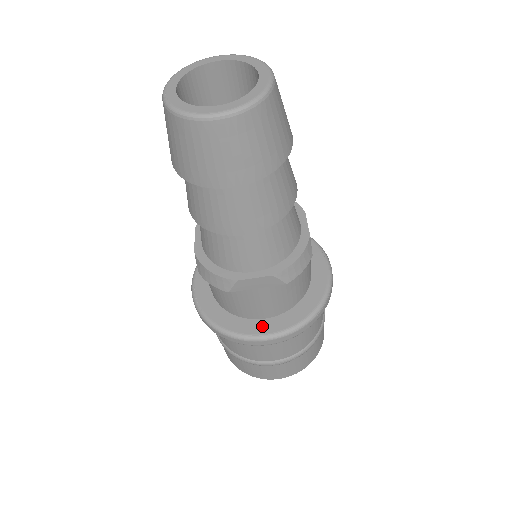
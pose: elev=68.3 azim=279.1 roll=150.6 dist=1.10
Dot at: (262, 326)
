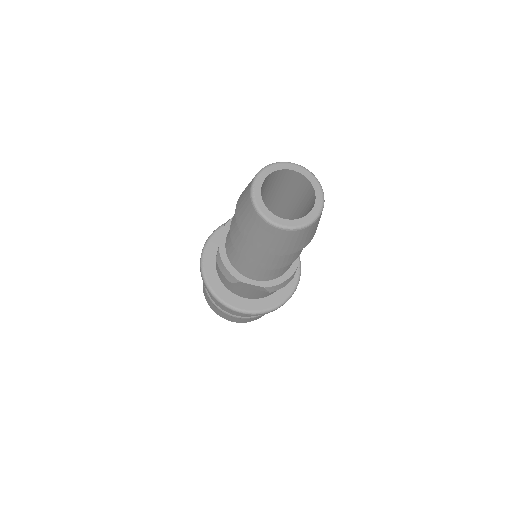
Dot at: (241, 302)
